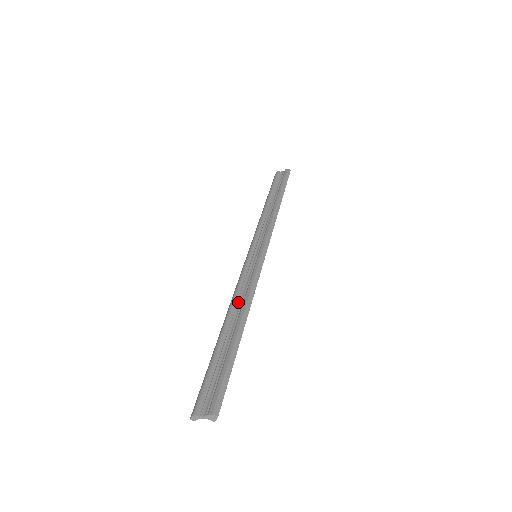
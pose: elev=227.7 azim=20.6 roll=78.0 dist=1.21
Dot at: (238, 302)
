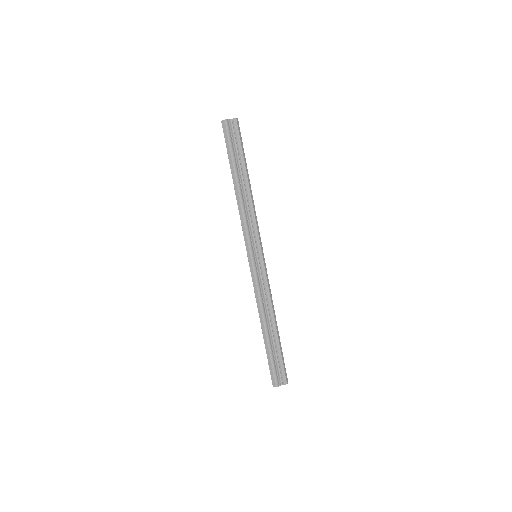
Dot at: (265, 307)
